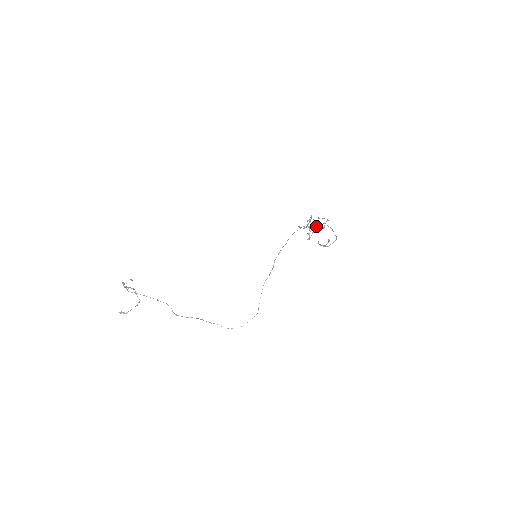
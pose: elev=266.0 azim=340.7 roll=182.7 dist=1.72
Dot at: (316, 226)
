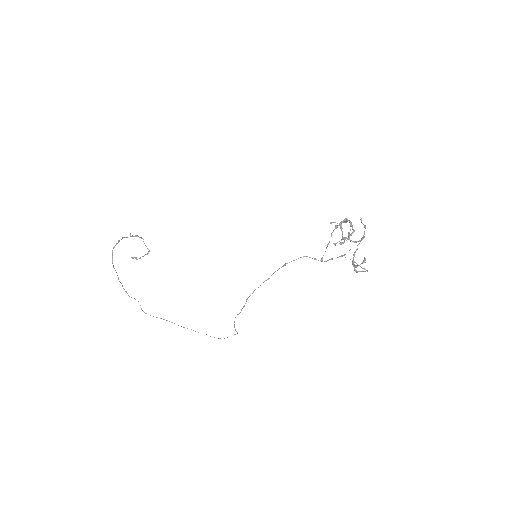
Dot at: (322, 261)
